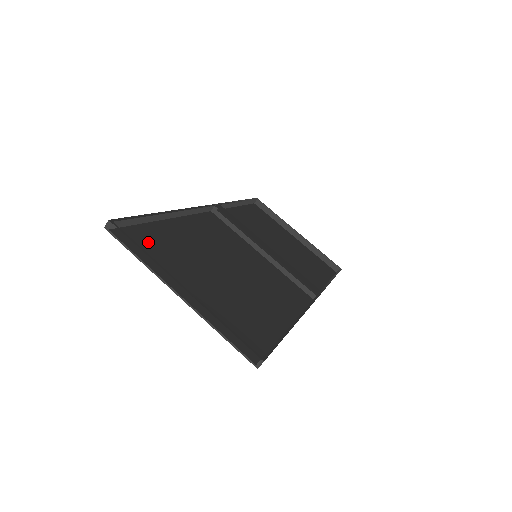
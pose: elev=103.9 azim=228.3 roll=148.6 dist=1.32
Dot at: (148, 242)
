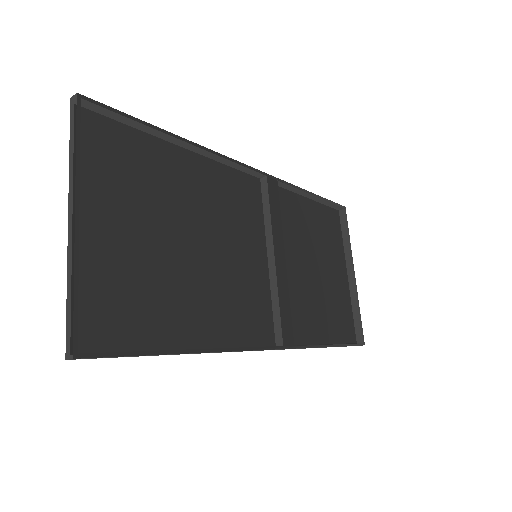
Dot at: (114, 148)
